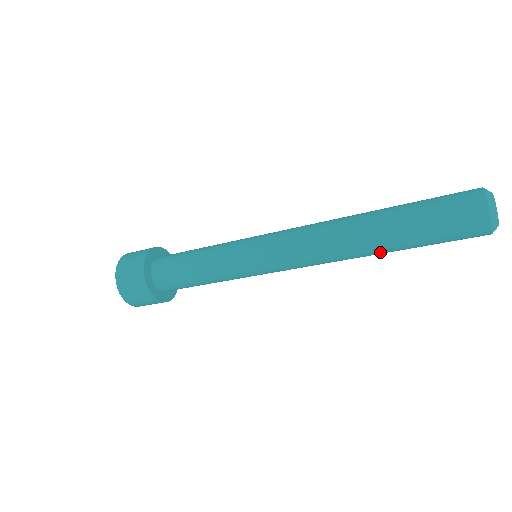
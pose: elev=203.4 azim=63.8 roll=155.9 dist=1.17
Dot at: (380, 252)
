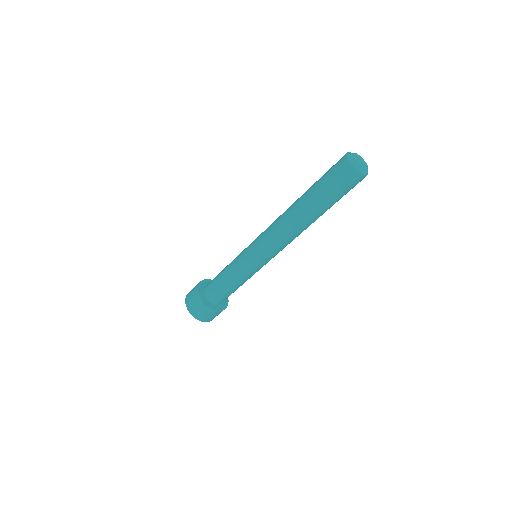
Dot at: (313, 217)
